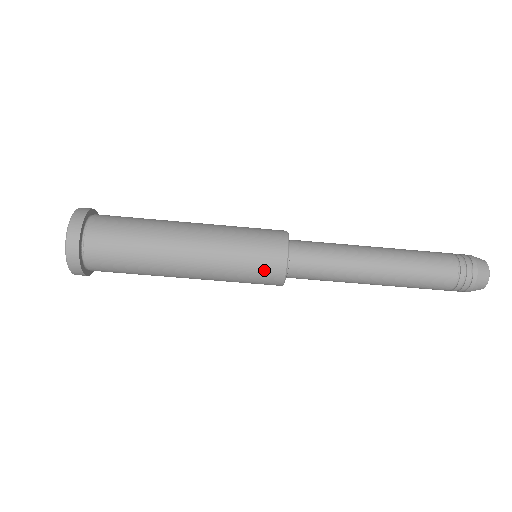
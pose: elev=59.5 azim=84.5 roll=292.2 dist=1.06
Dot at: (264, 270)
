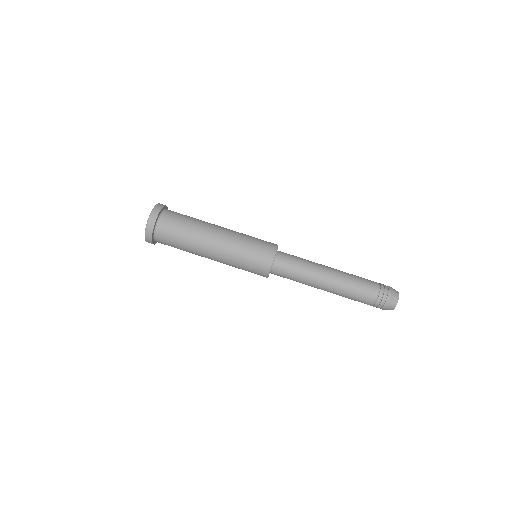
Dot at: (263, 250)
